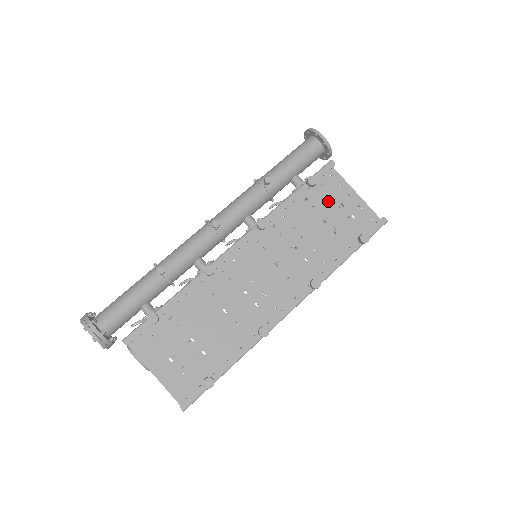
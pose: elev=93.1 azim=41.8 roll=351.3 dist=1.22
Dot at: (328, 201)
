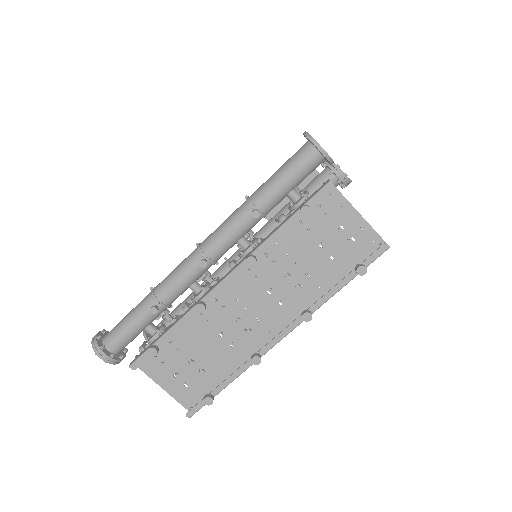
Dot at: (325, 224)
